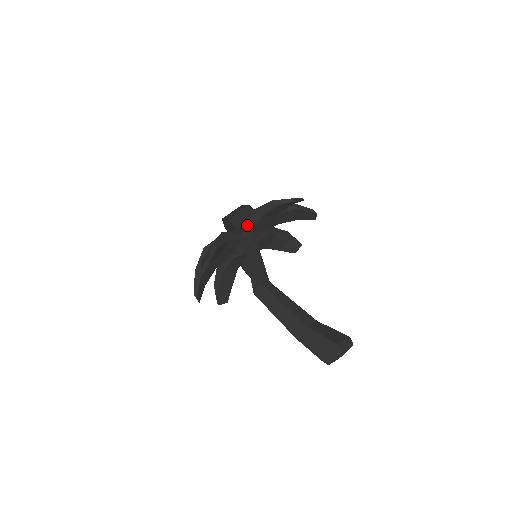
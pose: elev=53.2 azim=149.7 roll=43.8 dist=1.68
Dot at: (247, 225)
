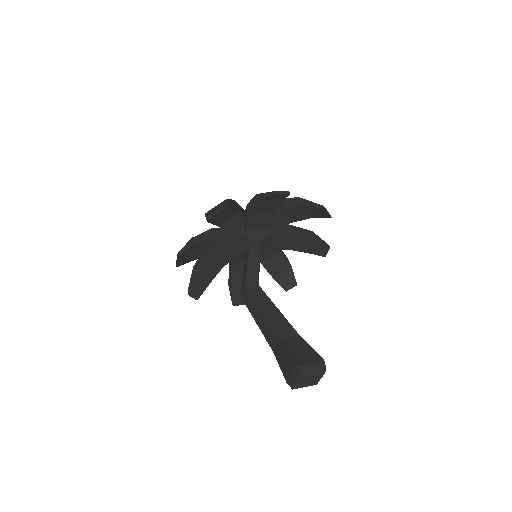
Dot at: (207, 220)
